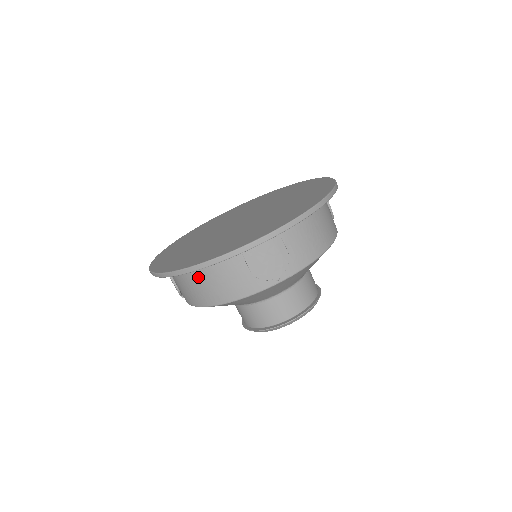
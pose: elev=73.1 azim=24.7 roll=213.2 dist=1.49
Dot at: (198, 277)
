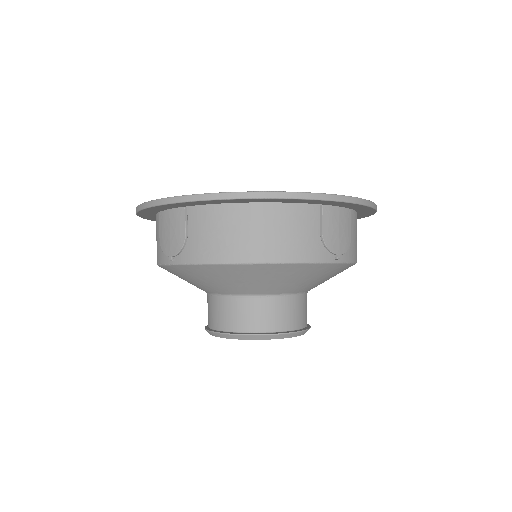
Dot at: (254, 219)
